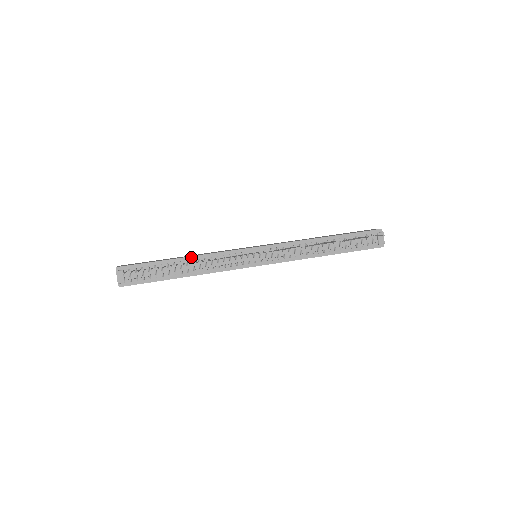
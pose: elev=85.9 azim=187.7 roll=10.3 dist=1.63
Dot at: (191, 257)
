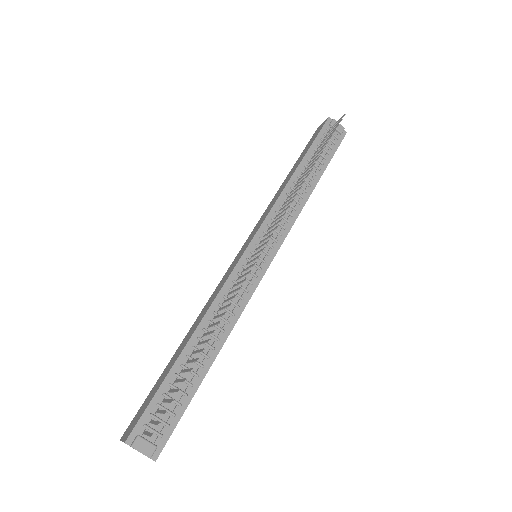
Dot at: (198, 328)
